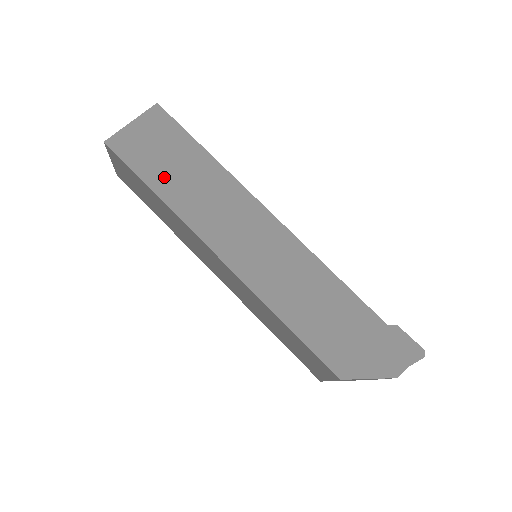
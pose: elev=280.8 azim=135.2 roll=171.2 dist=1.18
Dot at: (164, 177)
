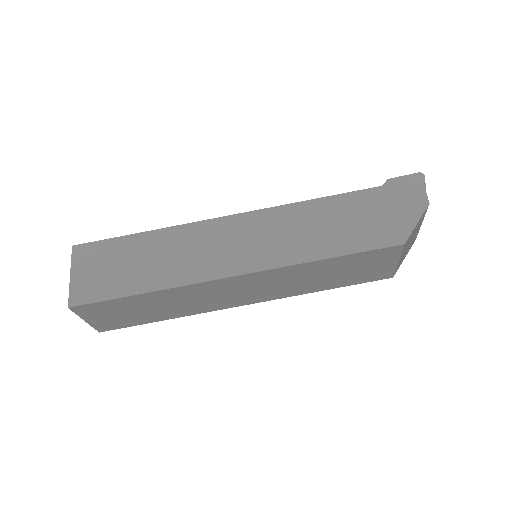
Dot at: (138, 278)
